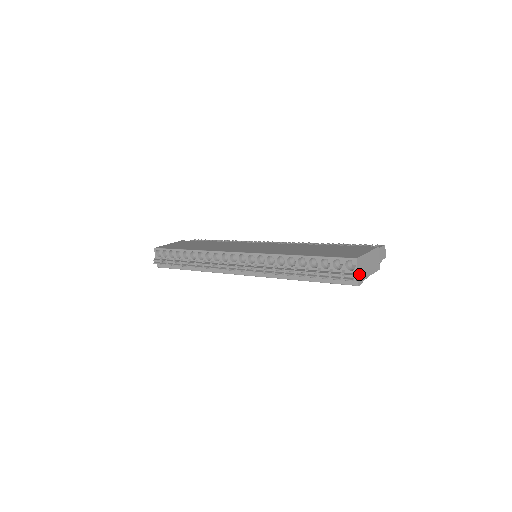
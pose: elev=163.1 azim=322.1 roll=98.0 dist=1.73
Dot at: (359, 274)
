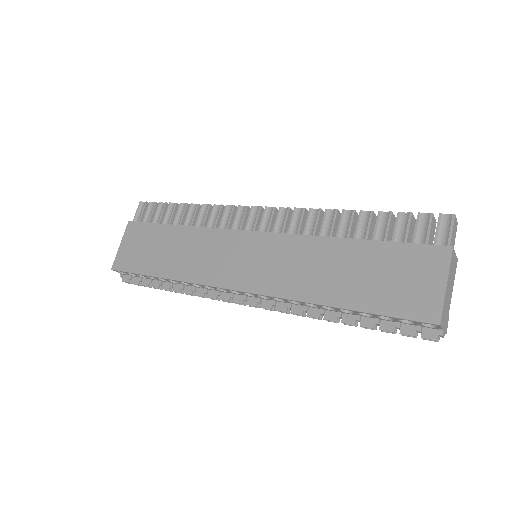
Dot at: (444, 326)
